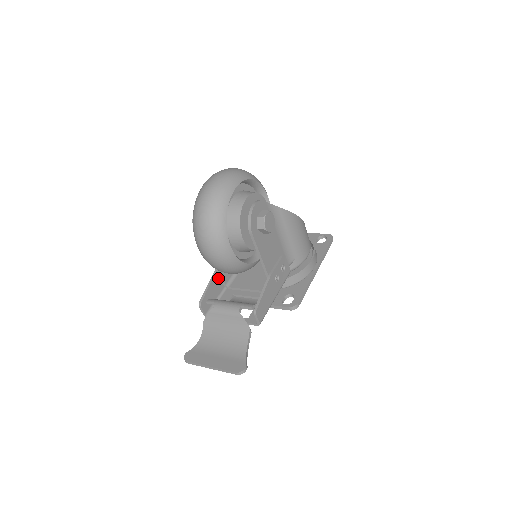
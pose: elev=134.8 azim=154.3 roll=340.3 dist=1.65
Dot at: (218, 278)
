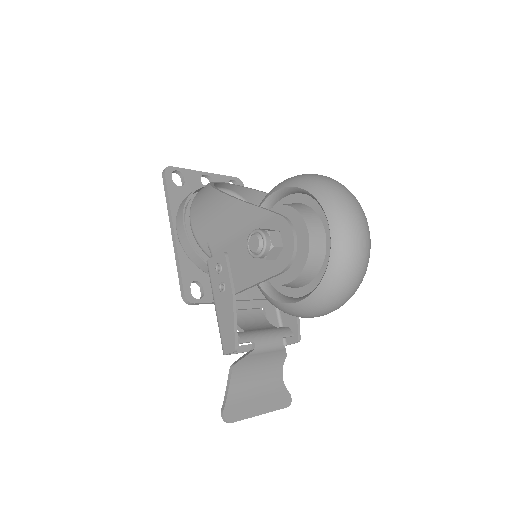
Dot at: (229, 299)
